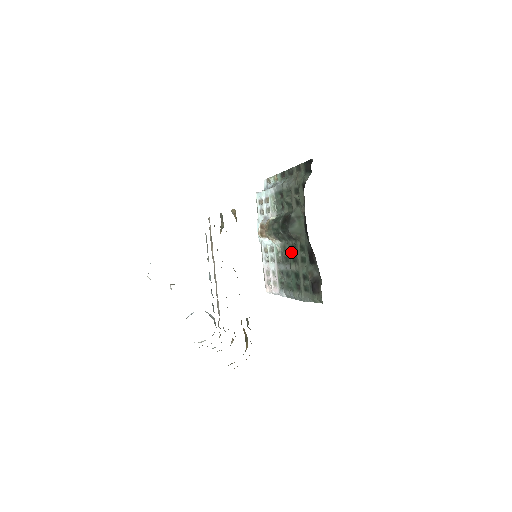
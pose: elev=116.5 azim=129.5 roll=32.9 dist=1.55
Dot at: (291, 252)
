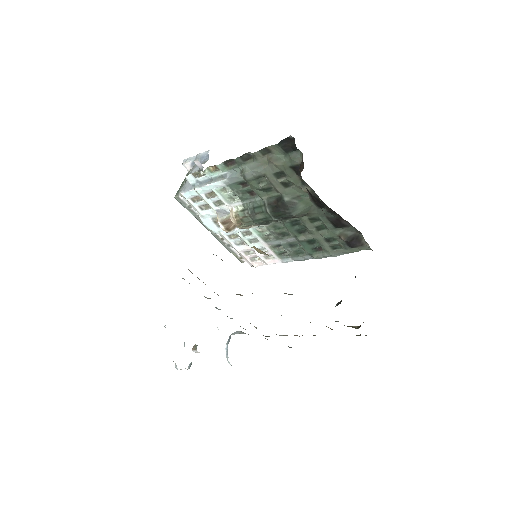
Dot at: (292, 228)
